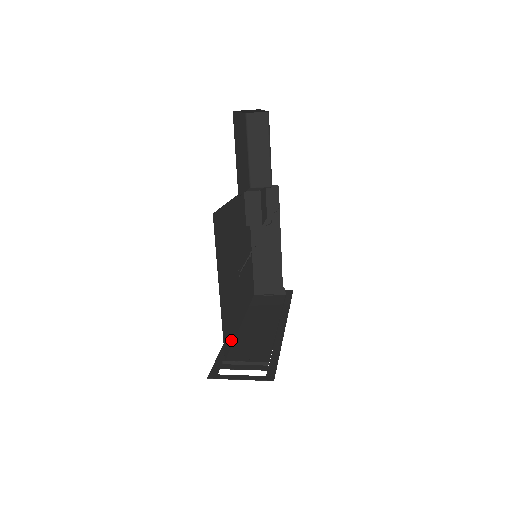
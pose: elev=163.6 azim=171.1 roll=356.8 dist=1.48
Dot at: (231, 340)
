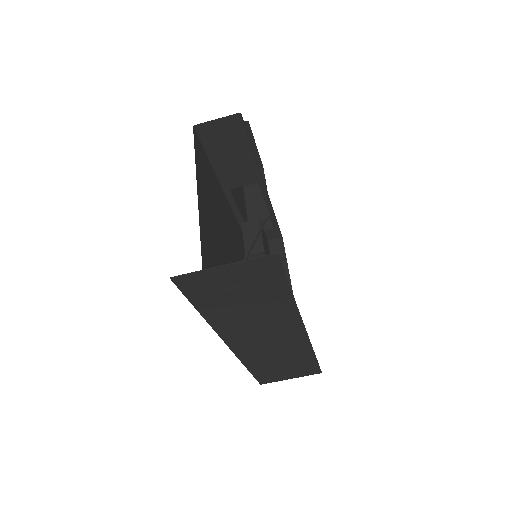
Dot at: occluded
